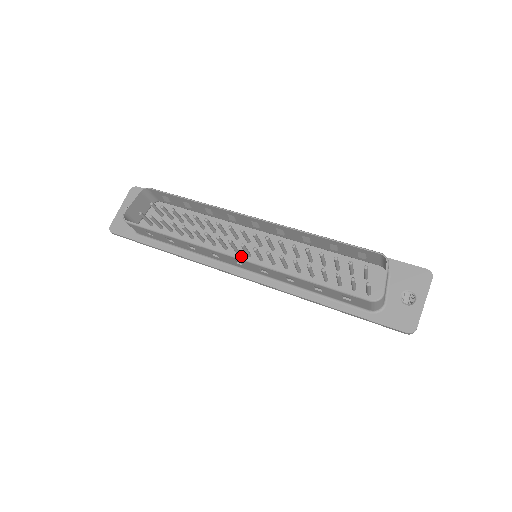
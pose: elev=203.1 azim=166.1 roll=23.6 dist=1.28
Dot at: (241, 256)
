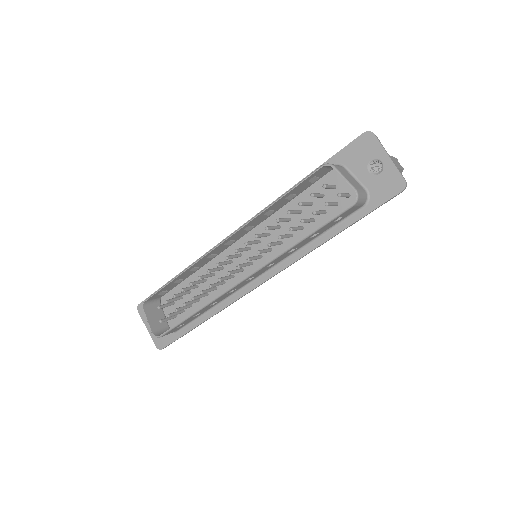
Dot at: (247, 270)
